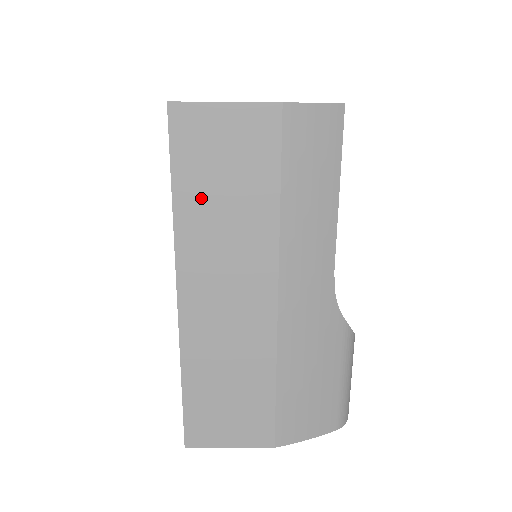
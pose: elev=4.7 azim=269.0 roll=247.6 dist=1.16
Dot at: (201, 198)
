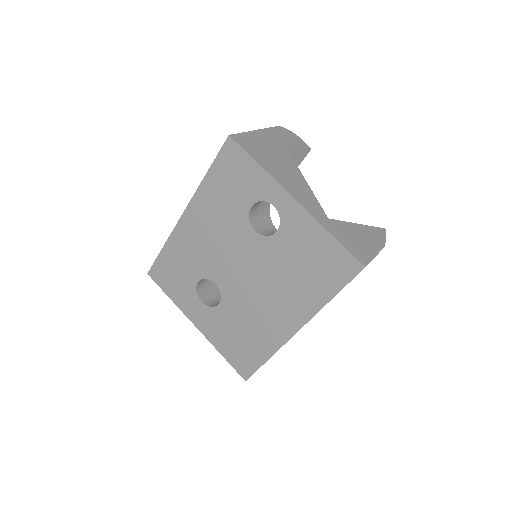
Dot at: occluded
